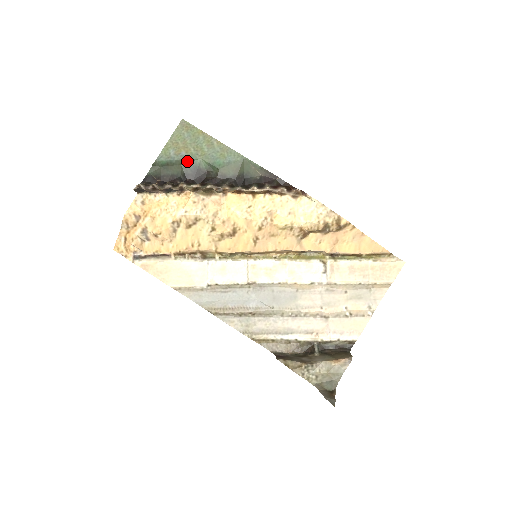
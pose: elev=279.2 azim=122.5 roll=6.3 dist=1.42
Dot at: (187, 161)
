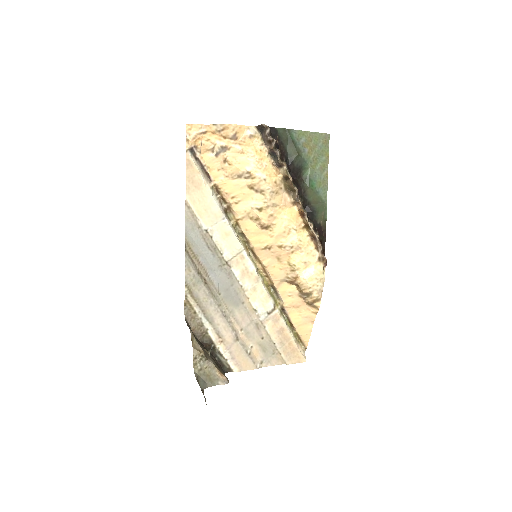
Dot at: (303, 157)
